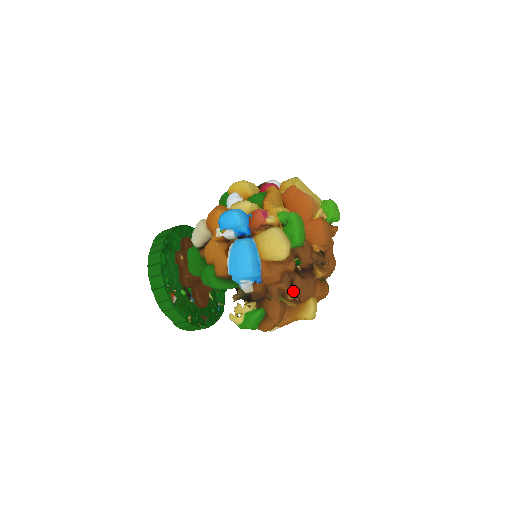
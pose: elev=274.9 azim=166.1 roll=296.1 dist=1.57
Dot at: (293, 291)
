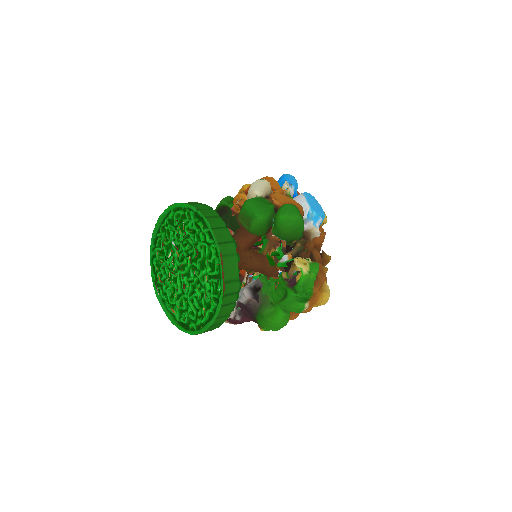
Dot at: occluded
